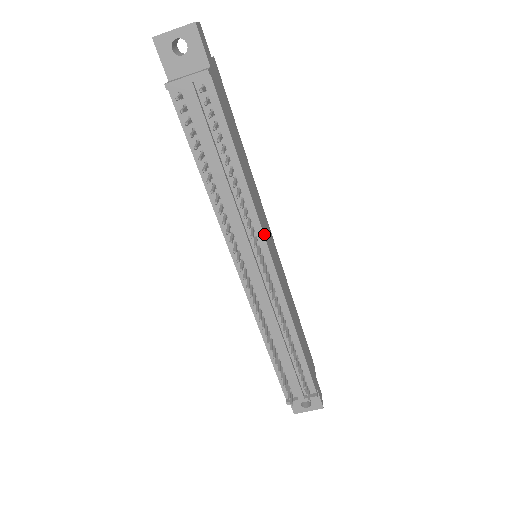
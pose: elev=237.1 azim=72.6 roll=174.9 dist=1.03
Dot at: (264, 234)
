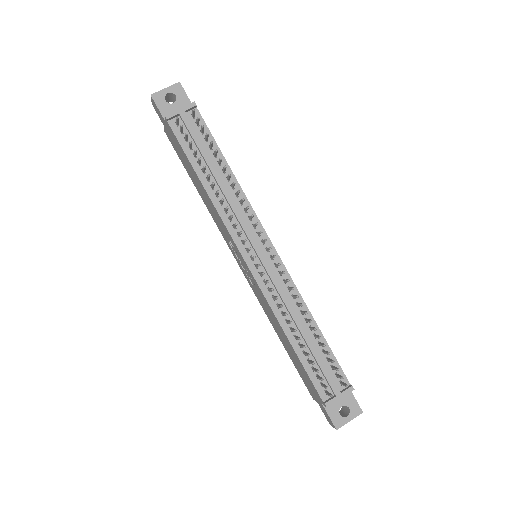
Dot at: (260, 223)
